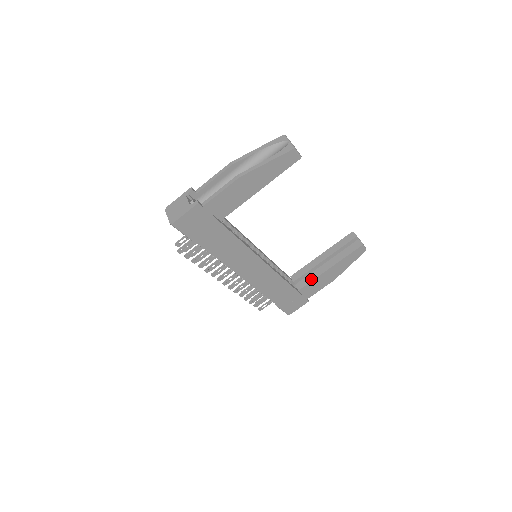
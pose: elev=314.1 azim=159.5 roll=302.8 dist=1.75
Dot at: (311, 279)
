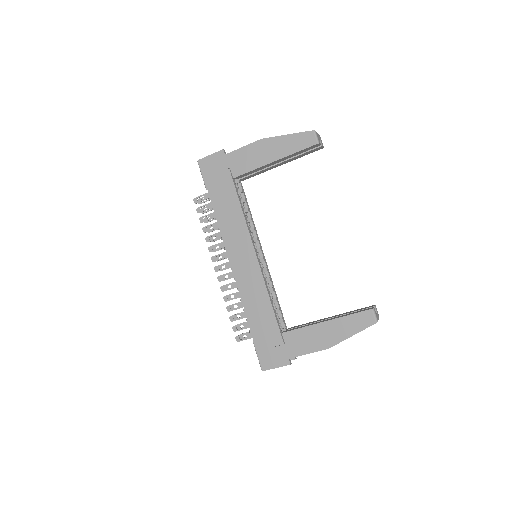
Dot at: (301, 327)
